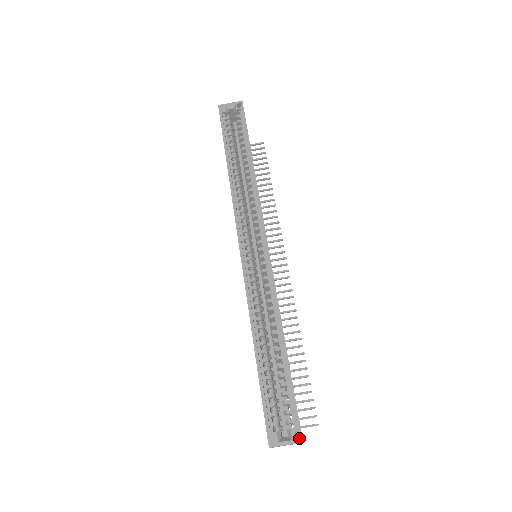
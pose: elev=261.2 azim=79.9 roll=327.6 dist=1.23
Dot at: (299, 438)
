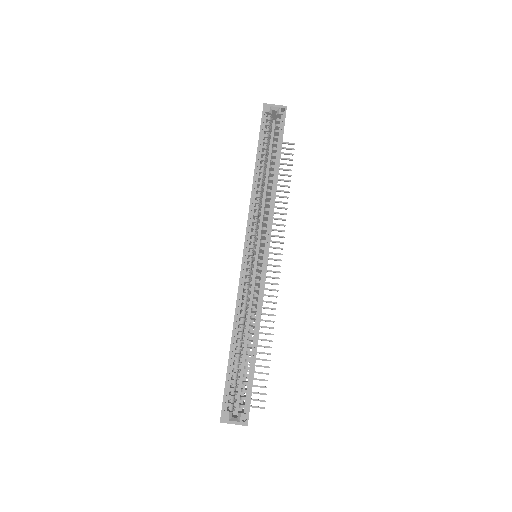
Dot at: (246, 422)
